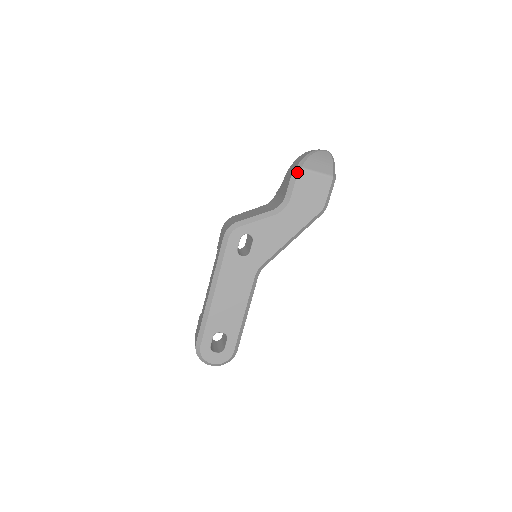
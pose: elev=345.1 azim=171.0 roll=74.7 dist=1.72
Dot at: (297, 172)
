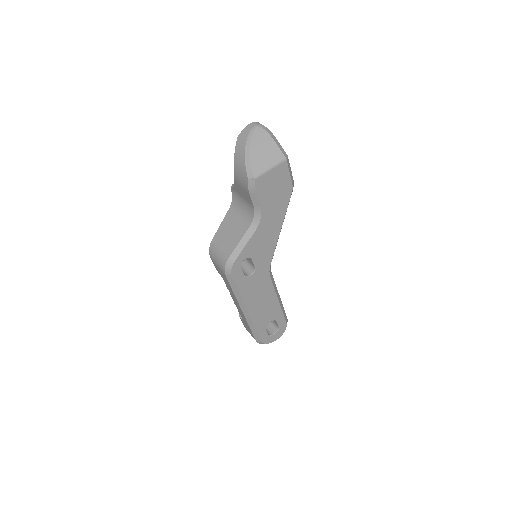
Dot at: (252, 184)
